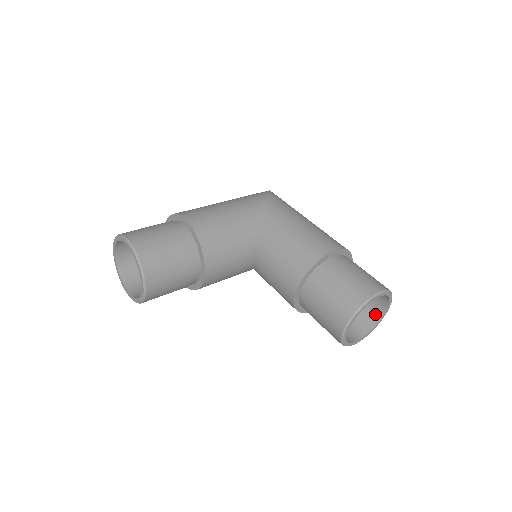
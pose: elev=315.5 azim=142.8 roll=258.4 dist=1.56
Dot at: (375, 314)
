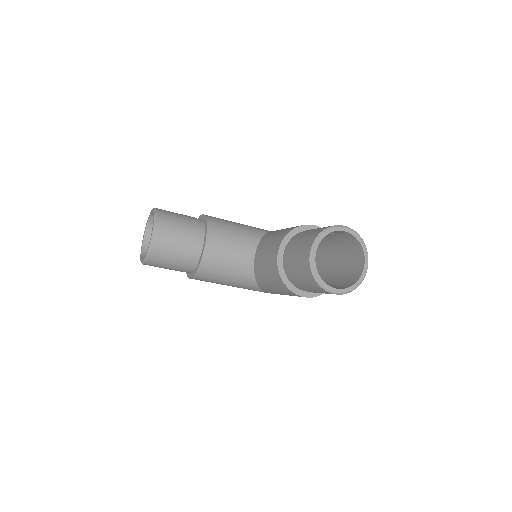
Dot at: (356, 276)
